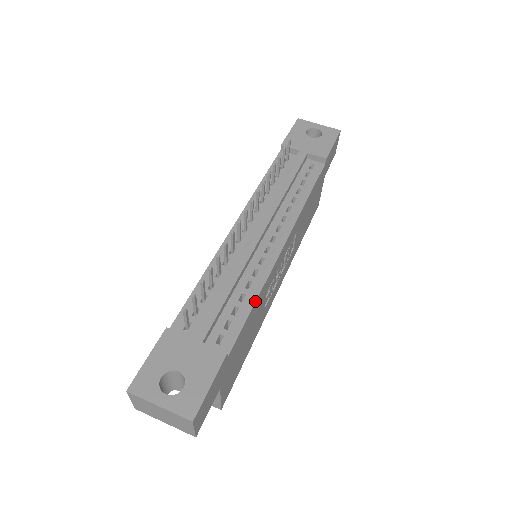
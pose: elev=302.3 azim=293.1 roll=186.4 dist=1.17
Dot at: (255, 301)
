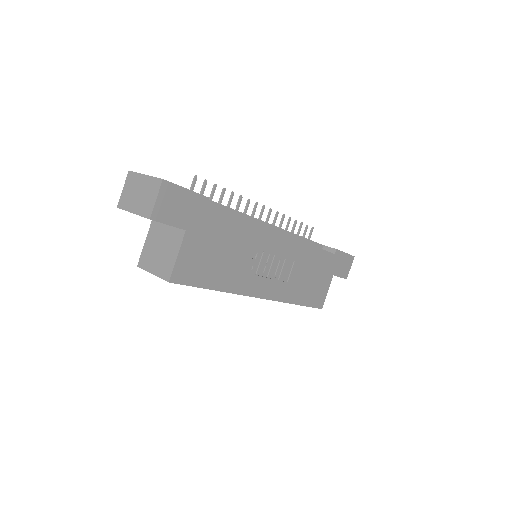
Dot at: (244, 219)
